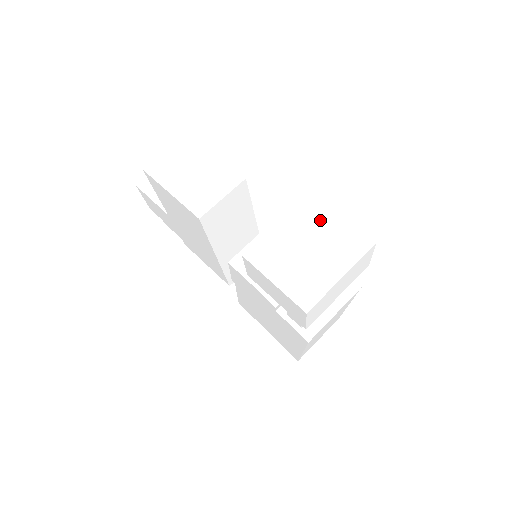
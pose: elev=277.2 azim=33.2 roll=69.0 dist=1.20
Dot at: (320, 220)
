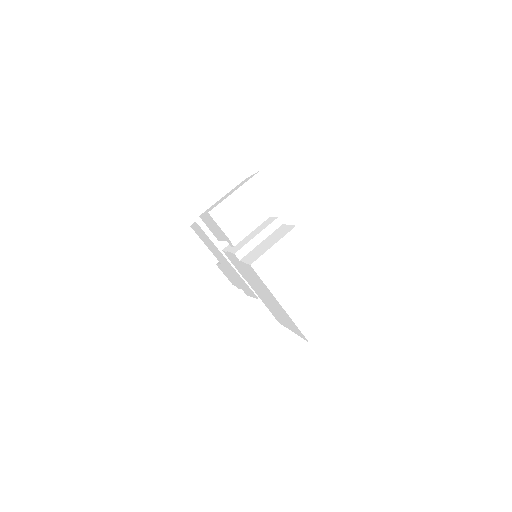
Dot at: occluded
